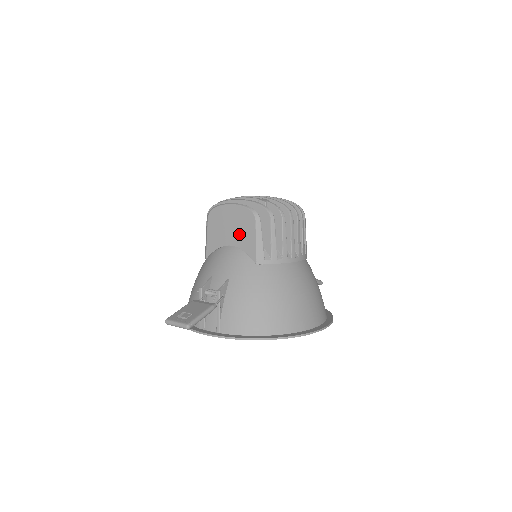
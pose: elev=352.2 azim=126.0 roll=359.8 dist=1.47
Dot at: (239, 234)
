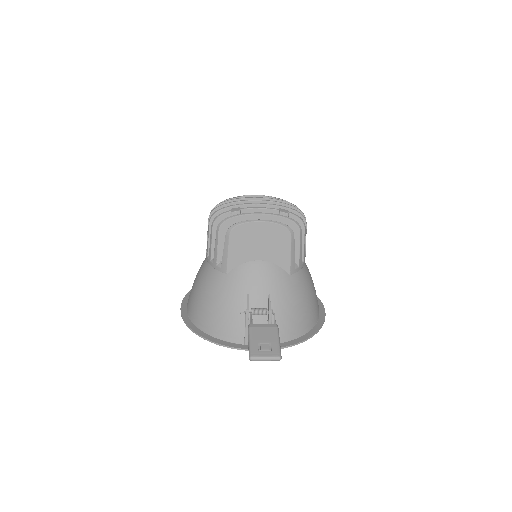
Dot at: (271, 249)
